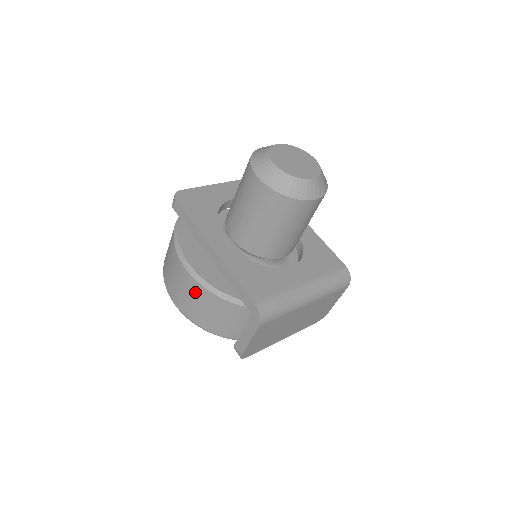
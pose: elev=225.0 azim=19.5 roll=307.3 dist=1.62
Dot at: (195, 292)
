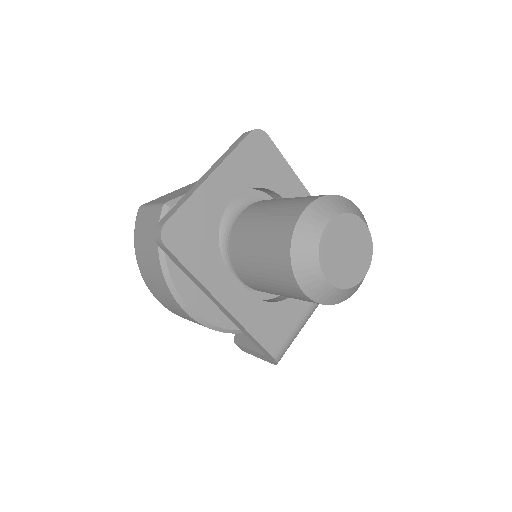
Dot at: occluded
